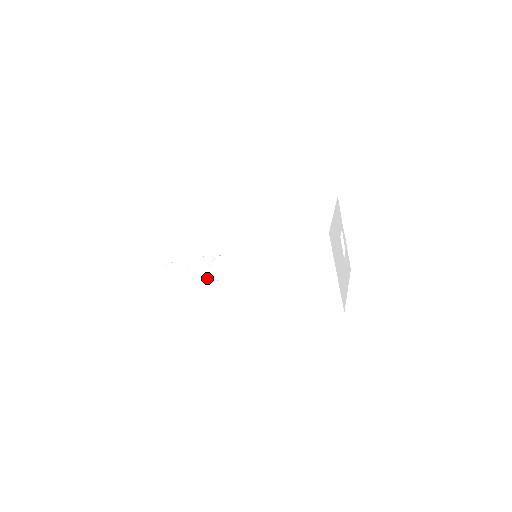
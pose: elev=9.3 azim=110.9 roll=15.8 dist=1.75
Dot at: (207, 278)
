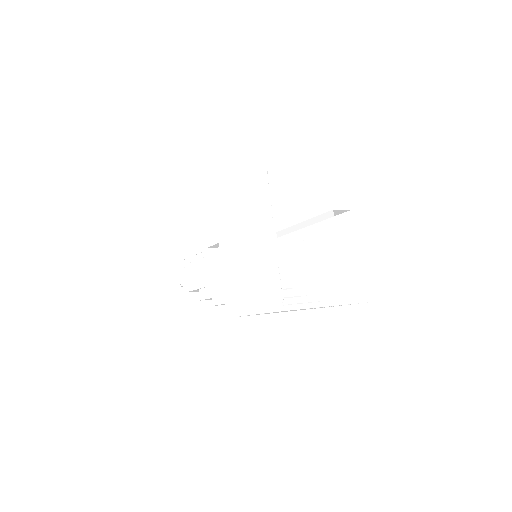
Dot at: (204, 278)
